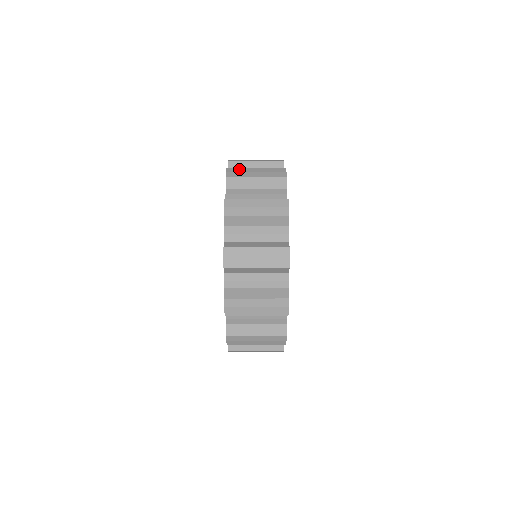
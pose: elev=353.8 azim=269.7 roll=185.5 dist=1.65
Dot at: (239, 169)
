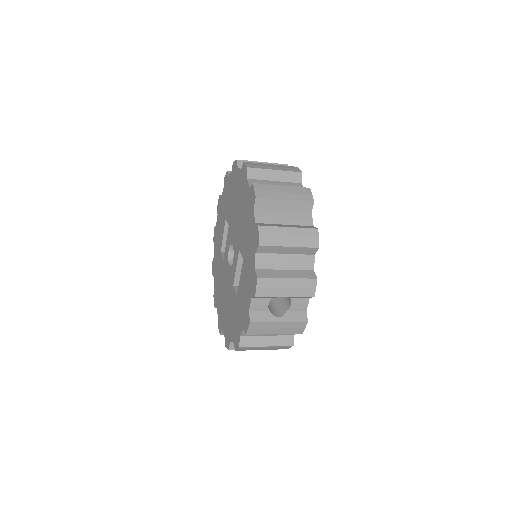
Dot at: occluded
